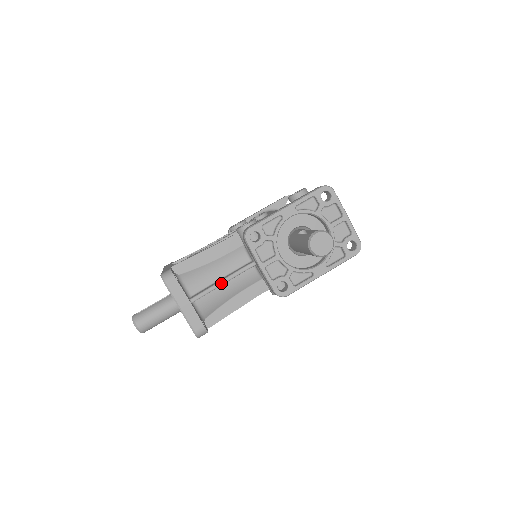
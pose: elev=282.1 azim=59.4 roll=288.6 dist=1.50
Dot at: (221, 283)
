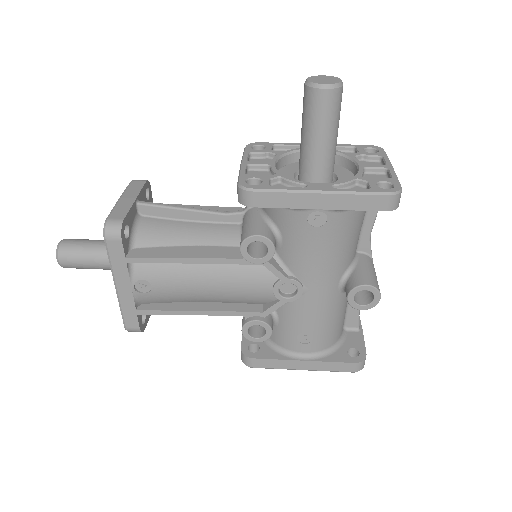
Dot at: (187, 208)
